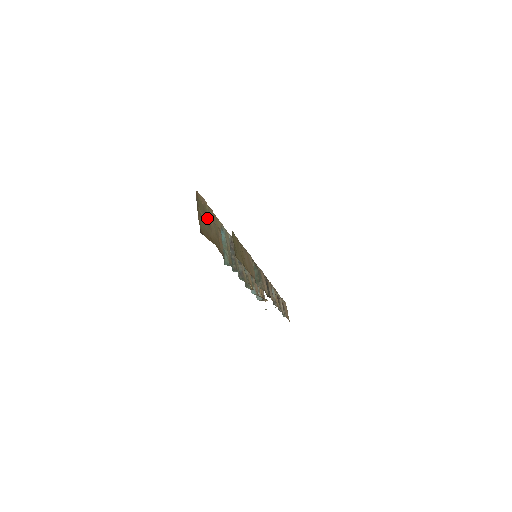
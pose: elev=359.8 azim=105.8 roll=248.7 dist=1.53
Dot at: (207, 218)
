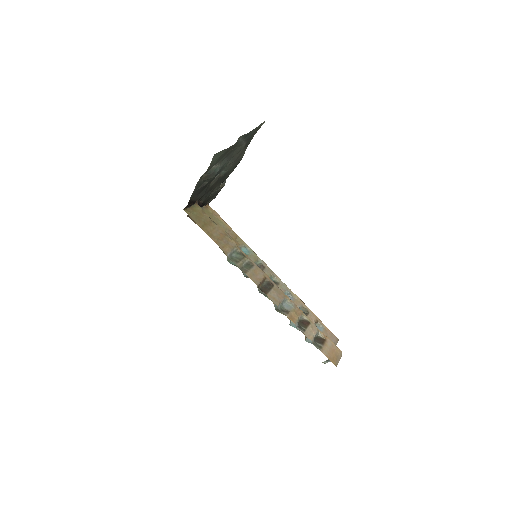
Dot at: occluded
